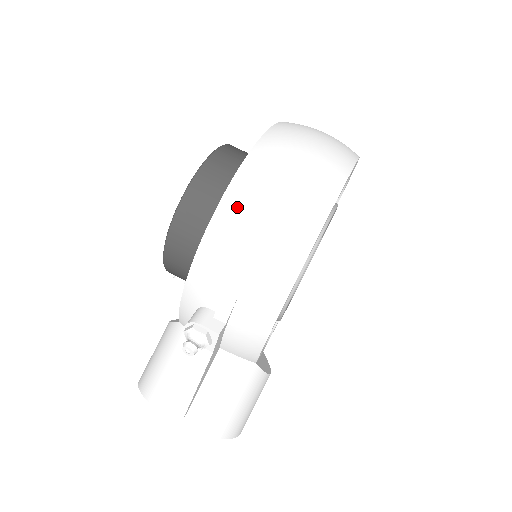
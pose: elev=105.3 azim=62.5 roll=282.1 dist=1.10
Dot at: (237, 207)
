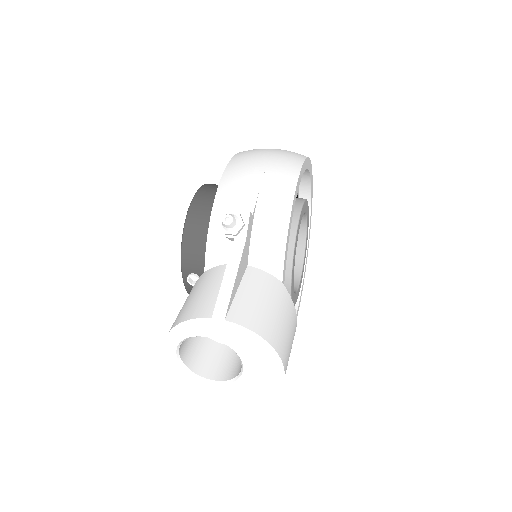
Dot at: (244, 156)
